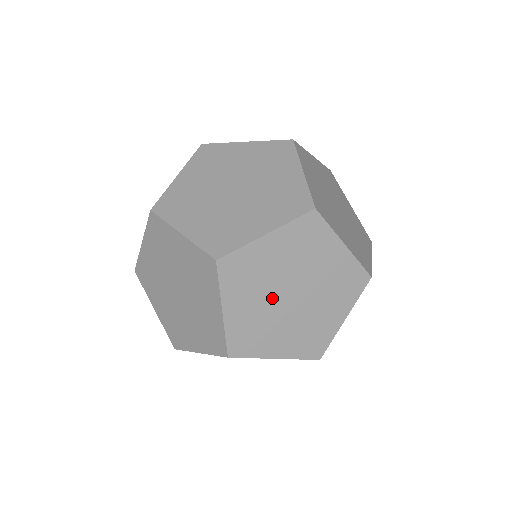
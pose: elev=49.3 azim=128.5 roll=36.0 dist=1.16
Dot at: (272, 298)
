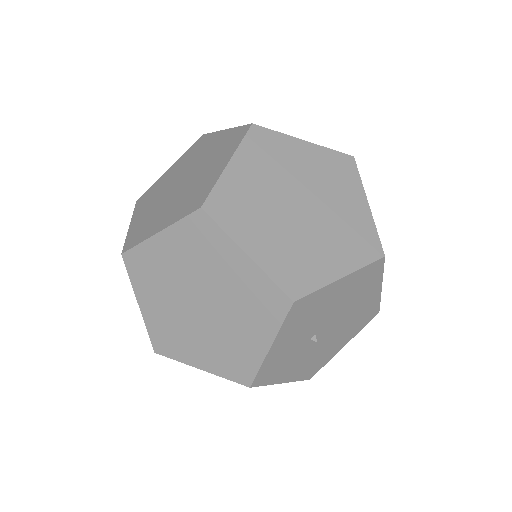
Dot at: (280, 191)
